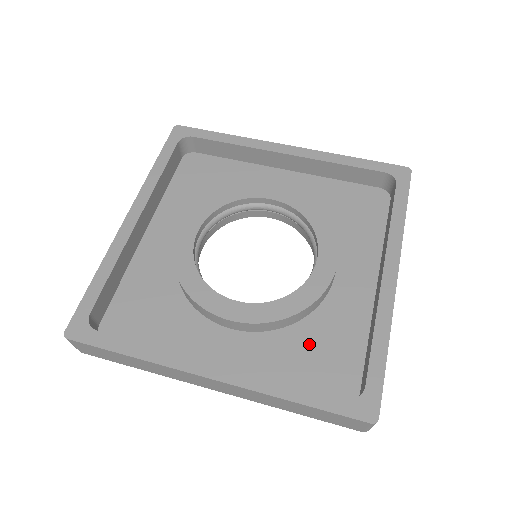
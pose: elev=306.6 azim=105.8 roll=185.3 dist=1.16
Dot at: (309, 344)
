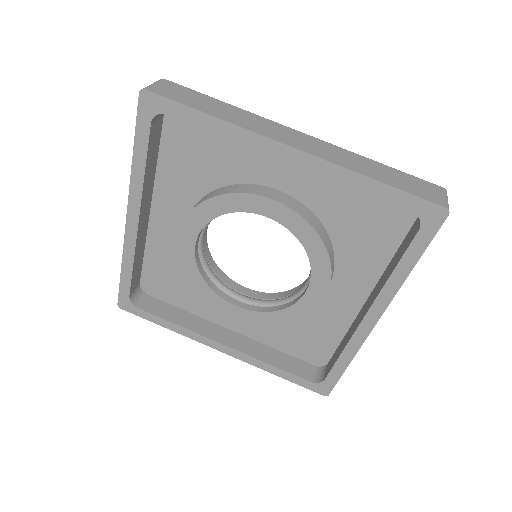
Dot at: (297, 329)
